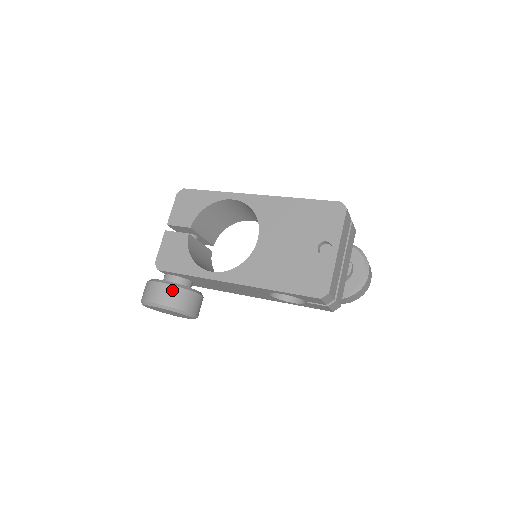
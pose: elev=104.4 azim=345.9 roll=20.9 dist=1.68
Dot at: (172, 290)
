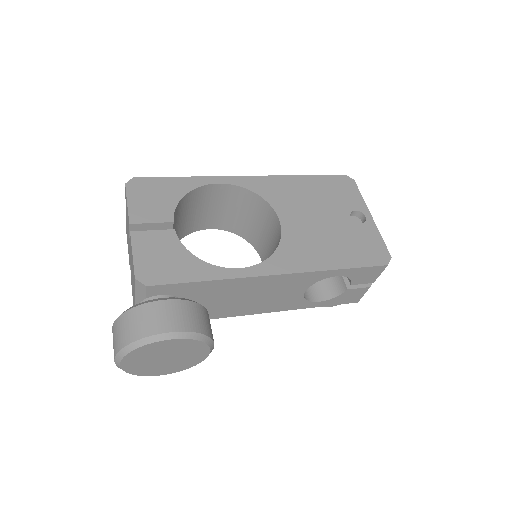
Dot at: (189, 307)
